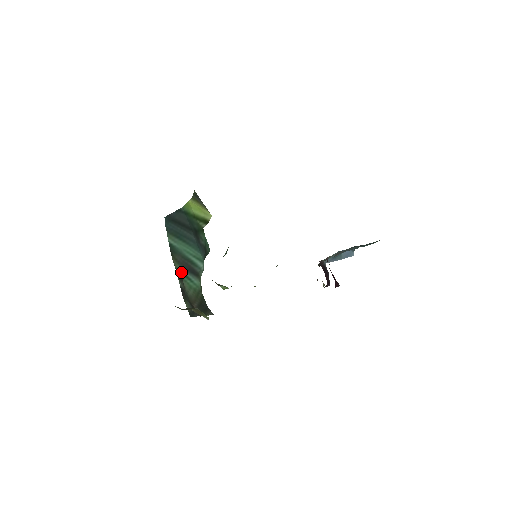
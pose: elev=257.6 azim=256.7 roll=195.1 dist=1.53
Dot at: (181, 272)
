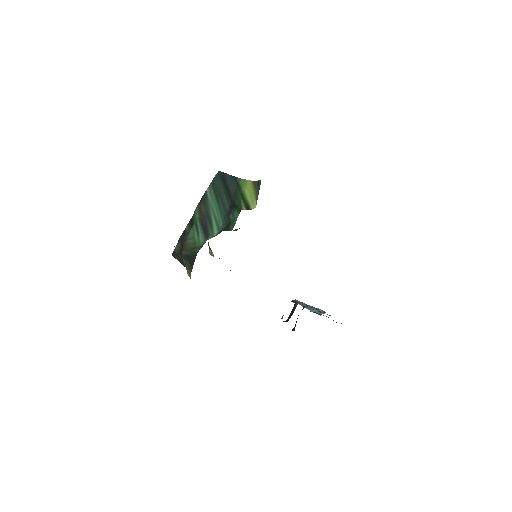
Dot at: (196, 221)
